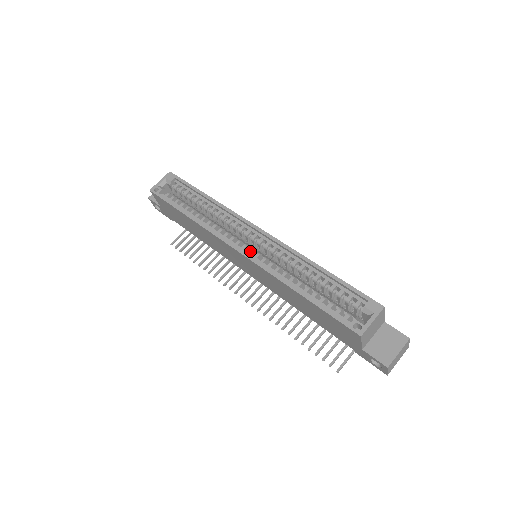
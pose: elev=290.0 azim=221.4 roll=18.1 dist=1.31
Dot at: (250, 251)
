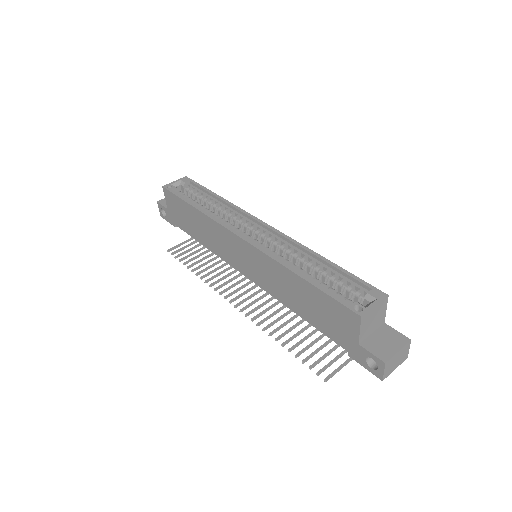
Dot at: (253, 240)
